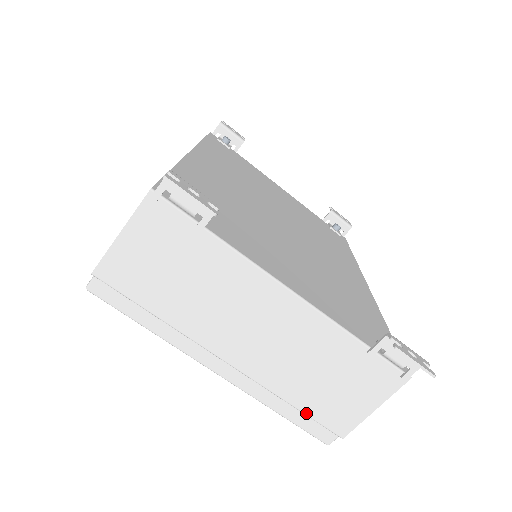
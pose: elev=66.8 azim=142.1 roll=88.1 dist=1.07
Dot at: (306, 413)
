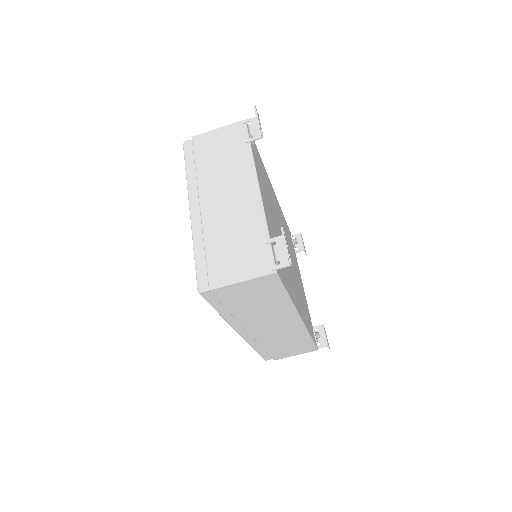
Dot at: (207, 259)
